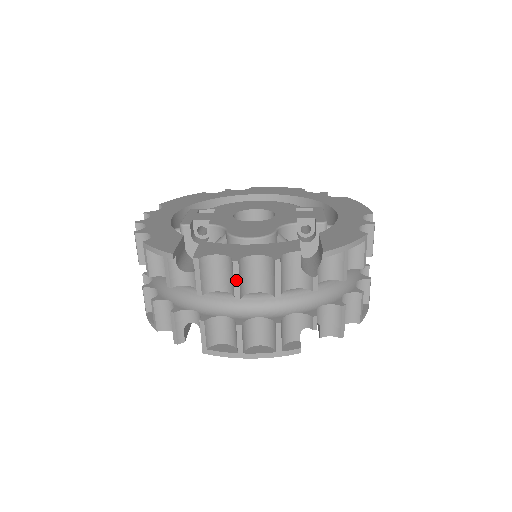
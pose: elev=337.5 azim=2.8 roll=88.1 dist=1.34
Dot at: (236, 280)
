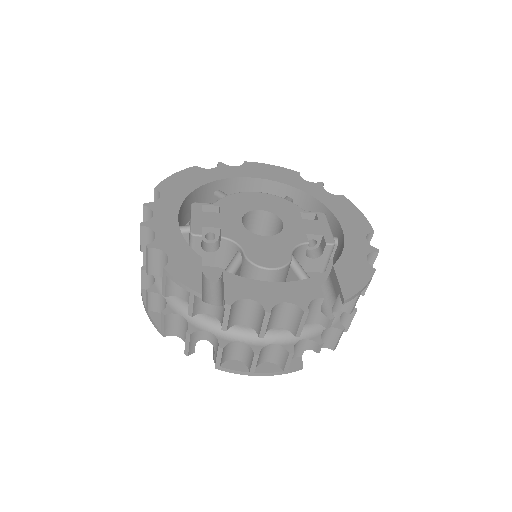
Dot at: (264, 325)
